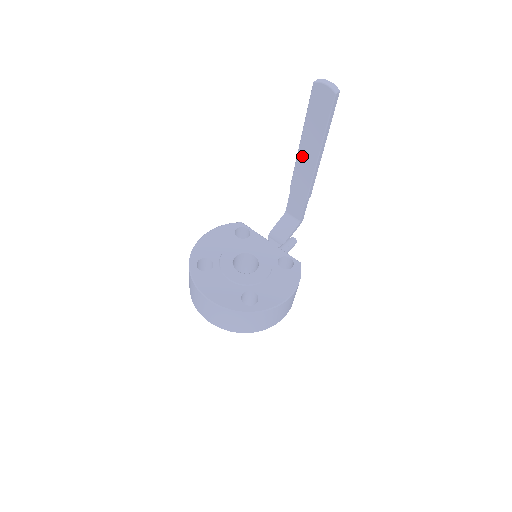
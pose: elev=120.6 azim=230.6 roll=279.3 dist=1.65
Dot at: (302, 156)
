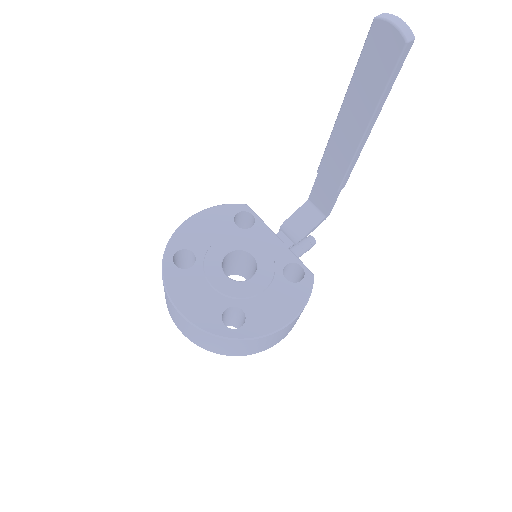
Dot at: (340, 131)
